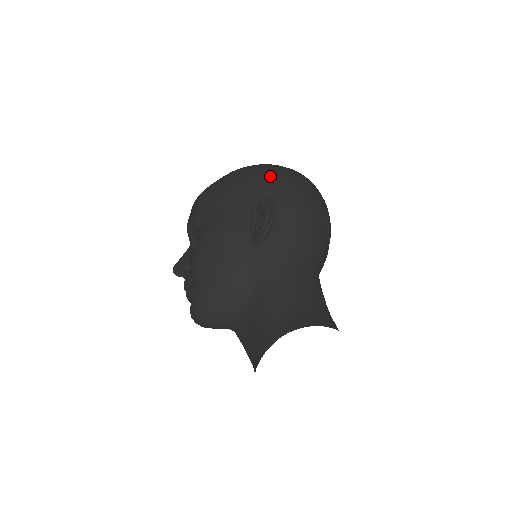
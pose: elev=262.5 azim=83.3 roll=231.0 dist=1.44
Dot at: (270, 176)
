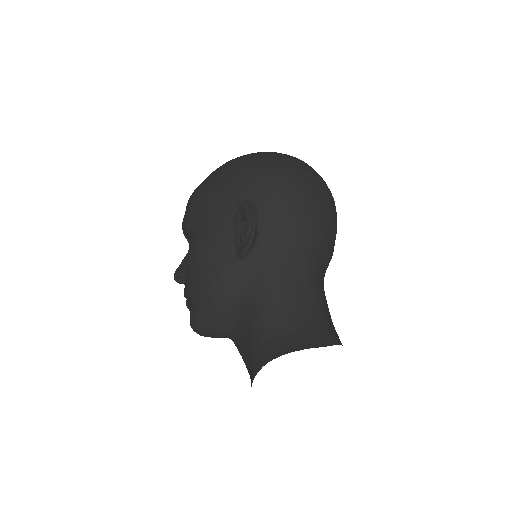
Dot at: (256, 172)
